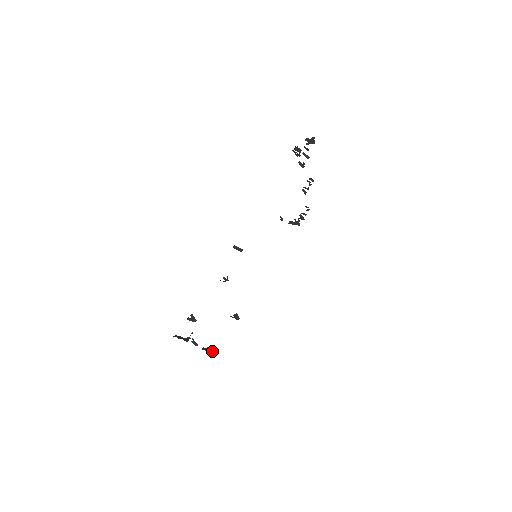
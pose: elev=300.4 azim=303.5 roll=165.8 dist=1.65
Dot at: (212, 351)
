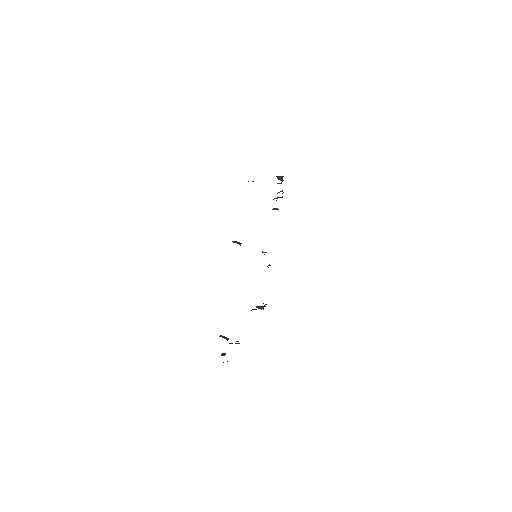
Dot at: occluded
